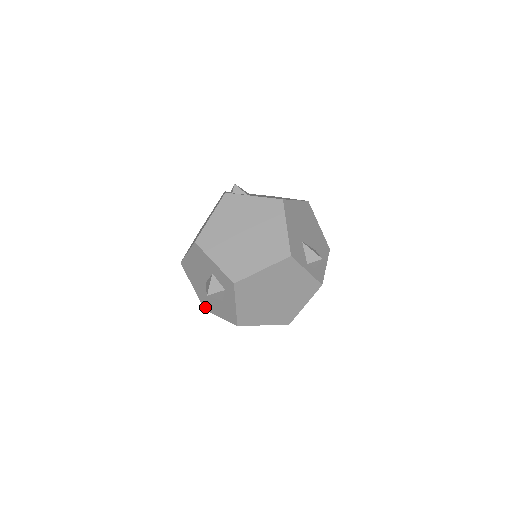
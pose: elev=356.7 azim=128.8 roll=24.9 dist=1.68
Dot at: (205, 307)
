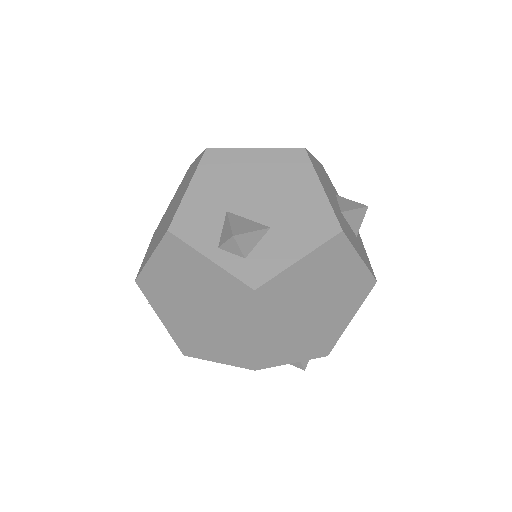
Dot at: occluded
